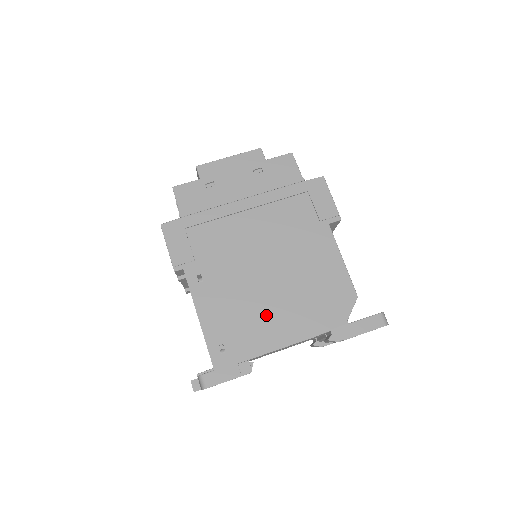
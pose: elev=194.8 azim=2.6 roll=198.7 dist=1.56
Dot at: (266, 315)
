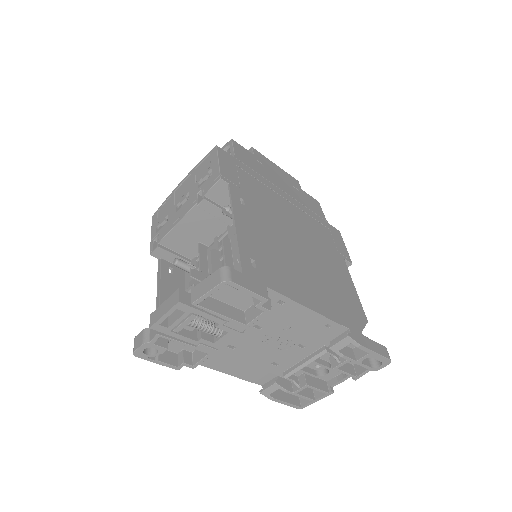
Dot at: (296, 273)
